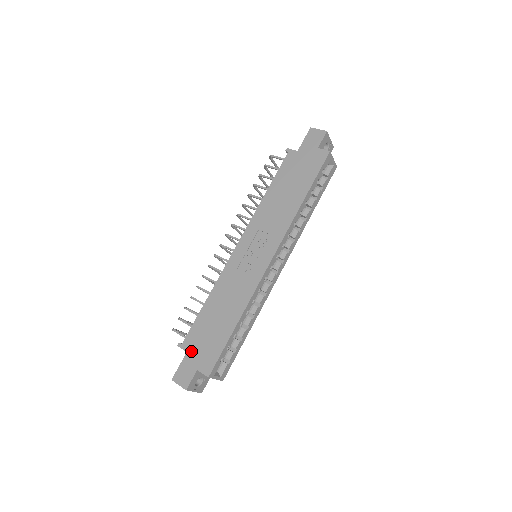
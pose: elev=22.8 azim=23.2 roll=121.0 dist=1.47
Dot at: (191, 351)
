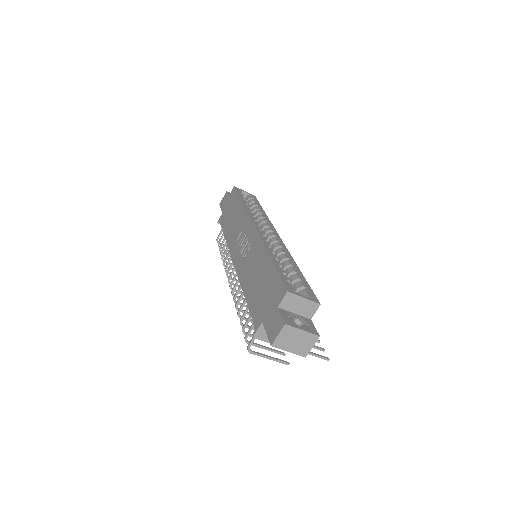
Dot at: (263, 316)
